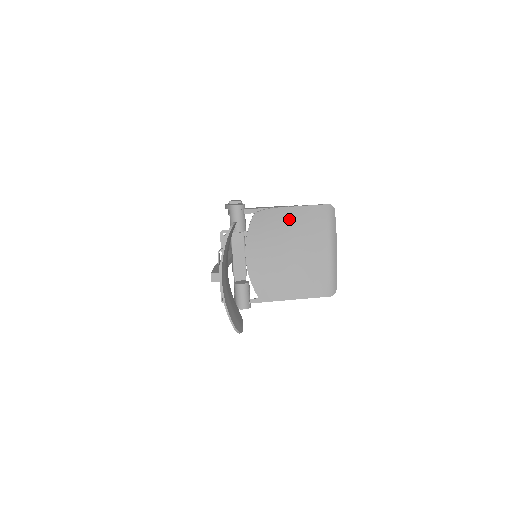
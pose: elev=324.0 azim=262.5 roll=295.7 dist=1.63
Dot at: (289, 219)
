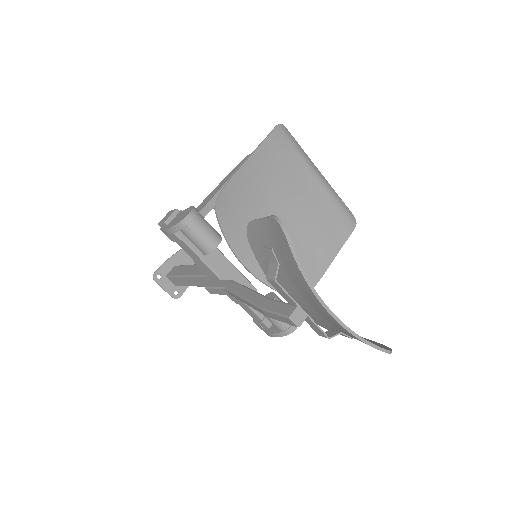
Dot at: (254, 179)
